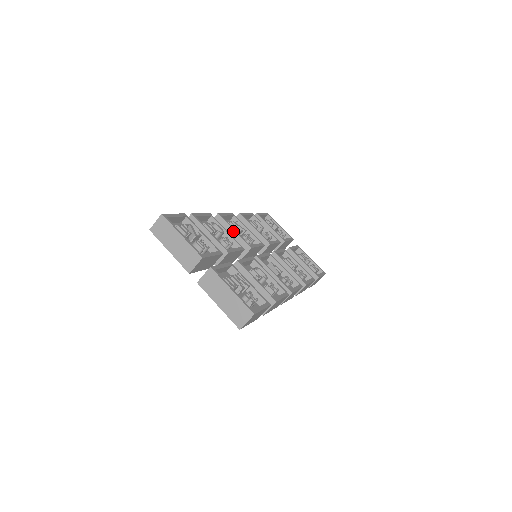
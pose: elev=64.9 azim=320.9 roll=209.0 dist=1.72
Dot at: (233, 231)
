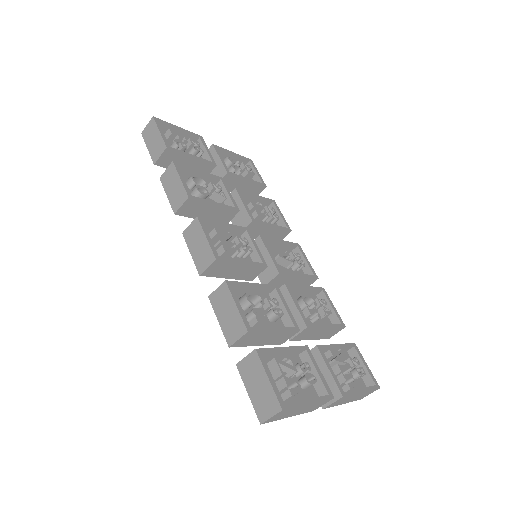
Dot at: (241, 265)
